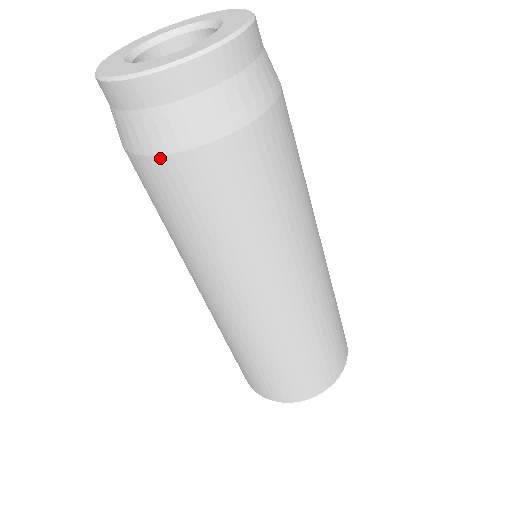
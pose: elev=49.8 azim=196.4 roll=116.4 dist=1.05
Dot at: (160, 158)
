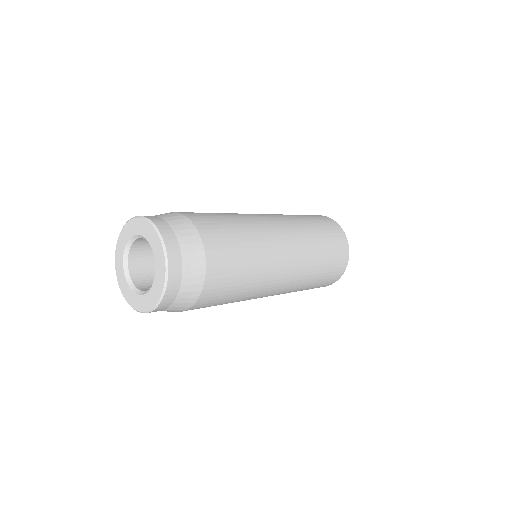
Dot at: occluded
